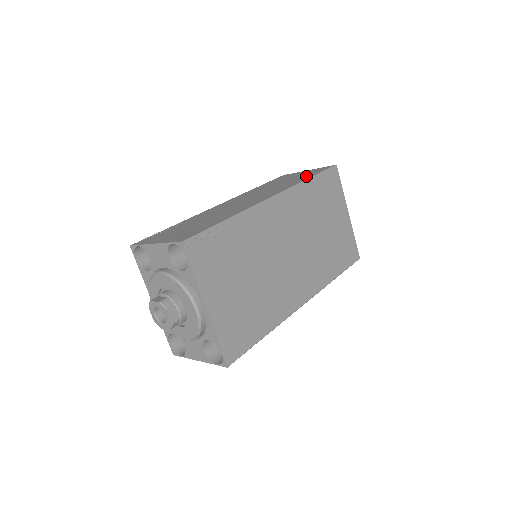
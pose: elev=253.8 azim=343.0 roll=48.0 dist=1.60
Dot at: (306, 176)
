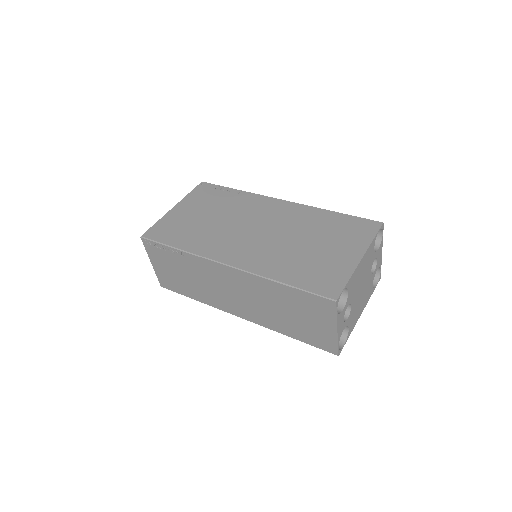
Dot at: occluded
